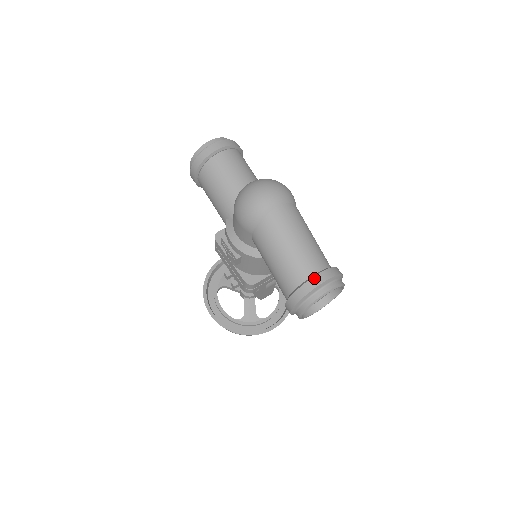
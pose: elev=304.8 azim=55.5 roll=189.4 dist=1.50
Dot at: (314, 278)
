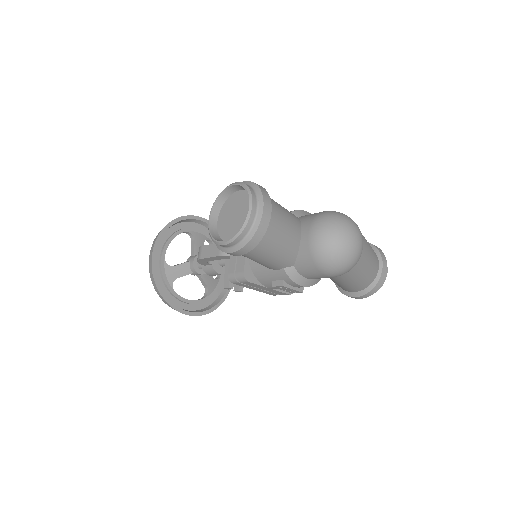
Dot at: (383, 272)
